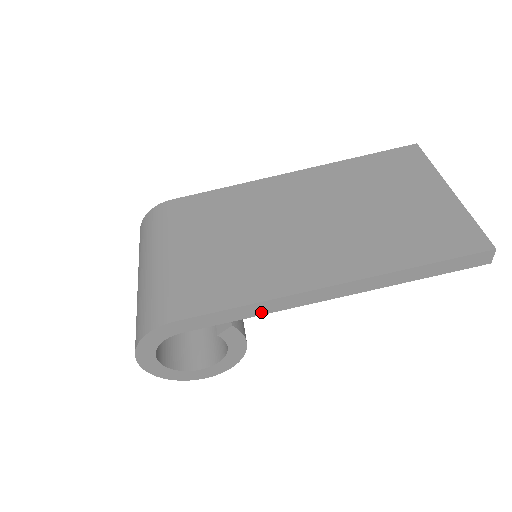
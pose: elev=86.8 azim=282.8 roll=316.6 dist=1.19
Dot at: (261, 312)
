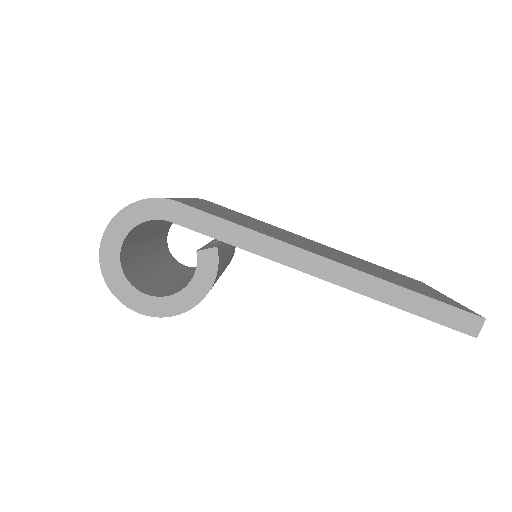
Dot at: (252, 248)
